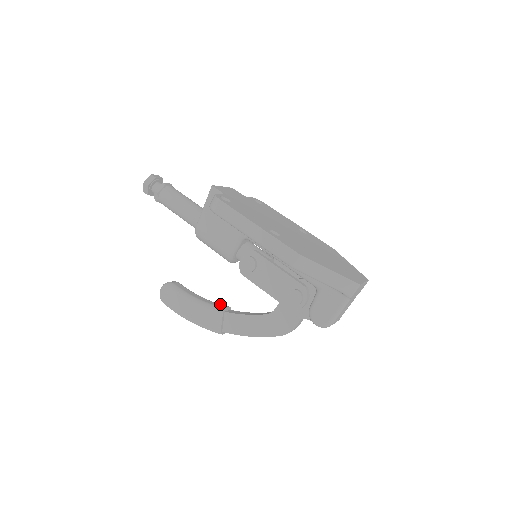
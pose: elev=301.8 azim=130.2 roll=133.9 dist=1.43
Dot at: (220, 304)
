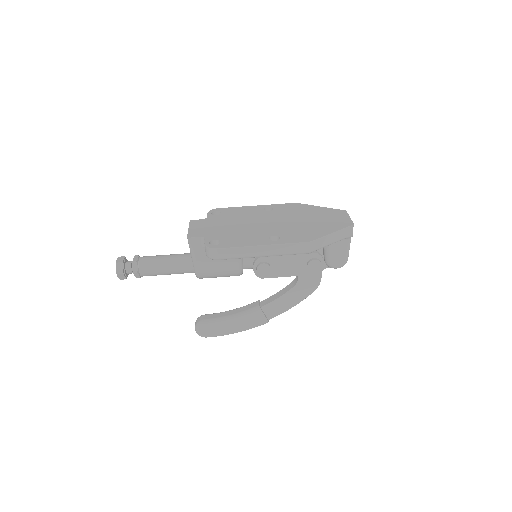
Dot at: (250, 304)
